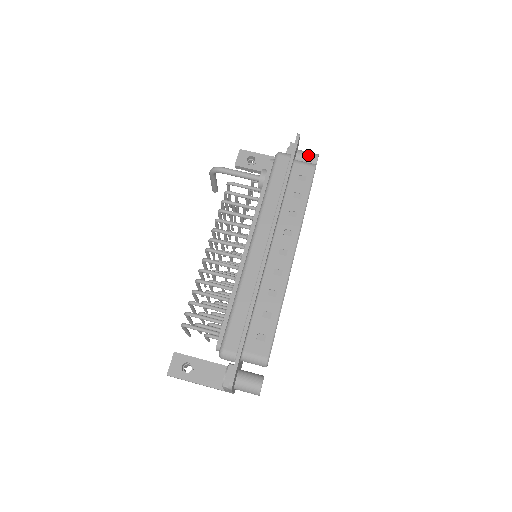
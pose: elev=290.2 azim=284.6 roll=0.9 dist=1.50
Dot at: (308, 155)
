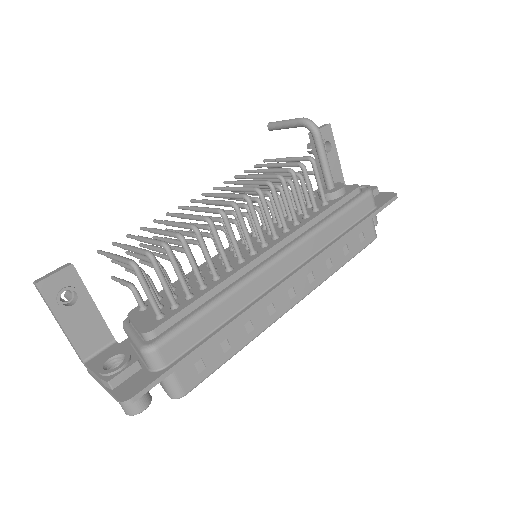
Dot at: occluded
